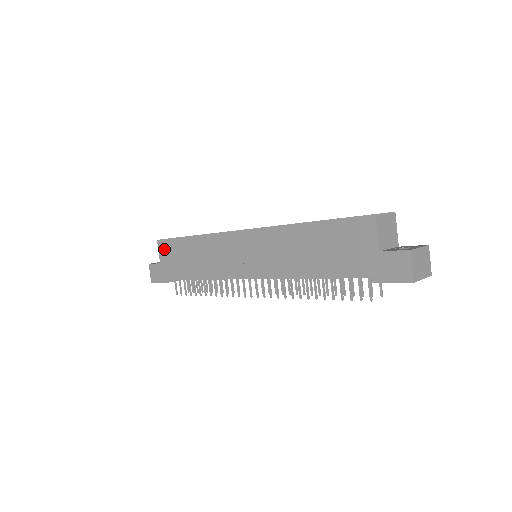
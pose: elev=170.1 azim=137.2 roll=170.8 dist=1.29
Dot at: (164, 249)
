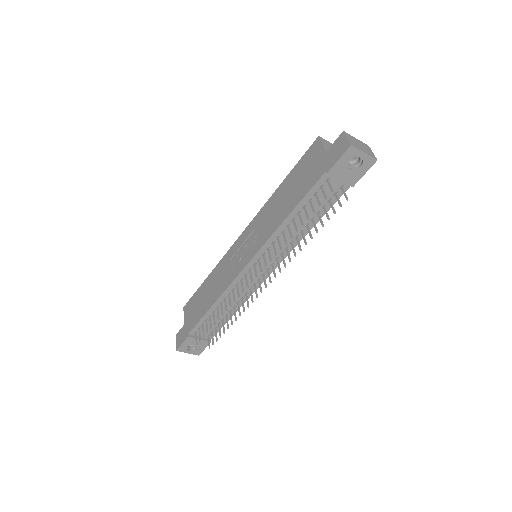
Dot at: (188, 309)
